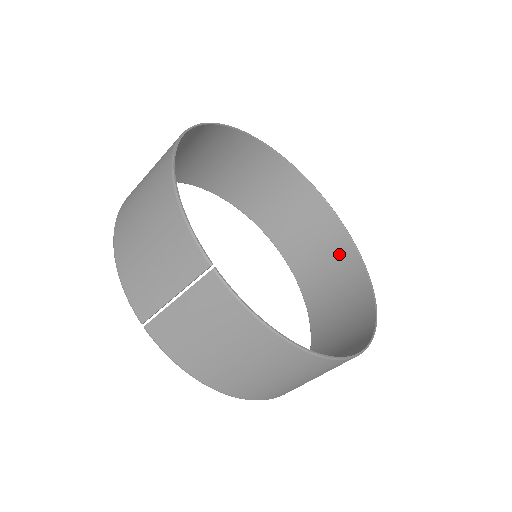
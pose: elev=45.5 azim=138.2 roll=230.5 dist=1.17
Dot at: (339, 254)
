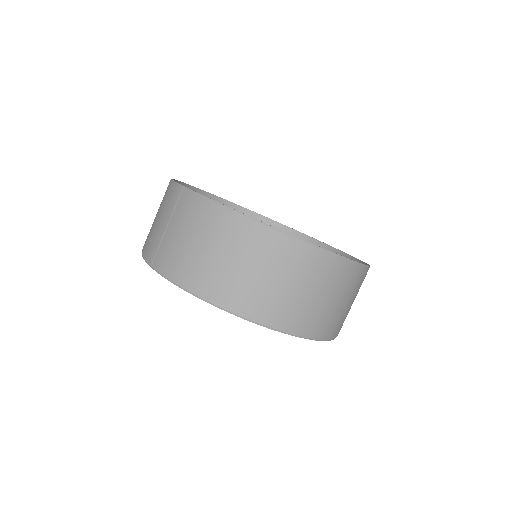
Dot at: occluded
